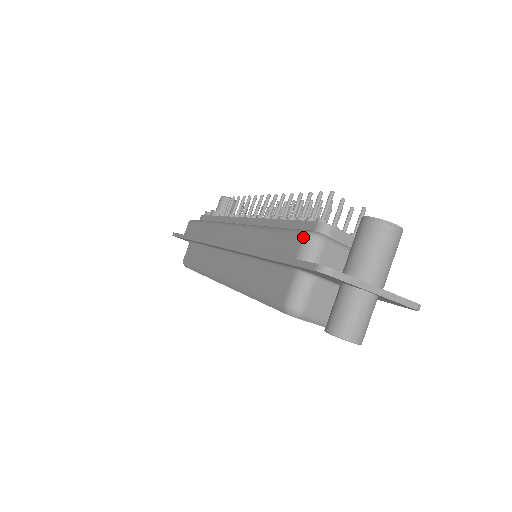
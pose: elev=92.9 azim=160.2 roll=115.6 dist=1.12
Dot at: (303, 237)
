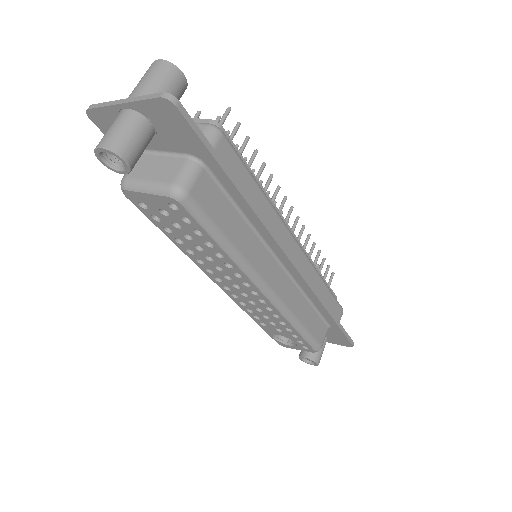
Dot at: occluded
